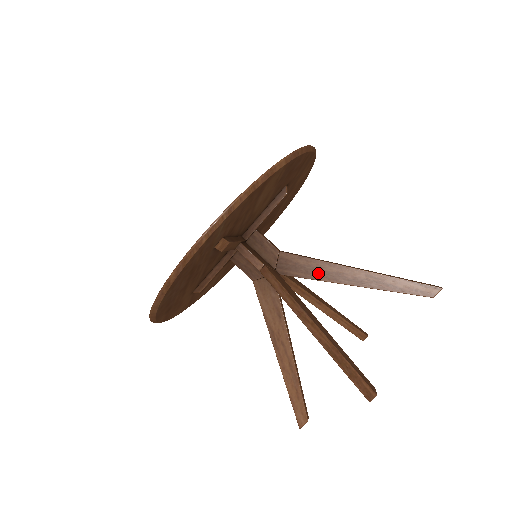
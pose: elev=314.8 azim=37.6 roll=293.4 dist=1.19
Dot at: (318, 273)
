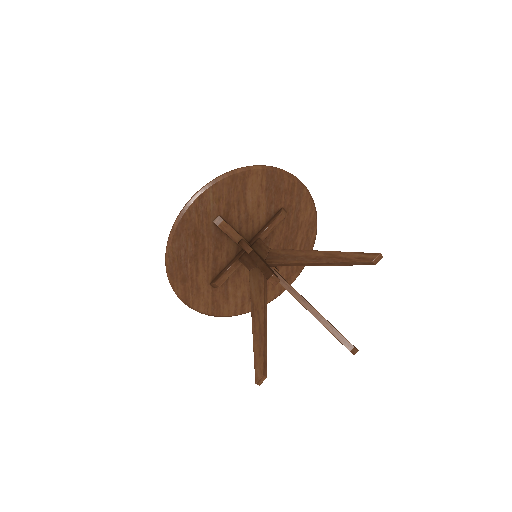
Dot at: (292, 258)
